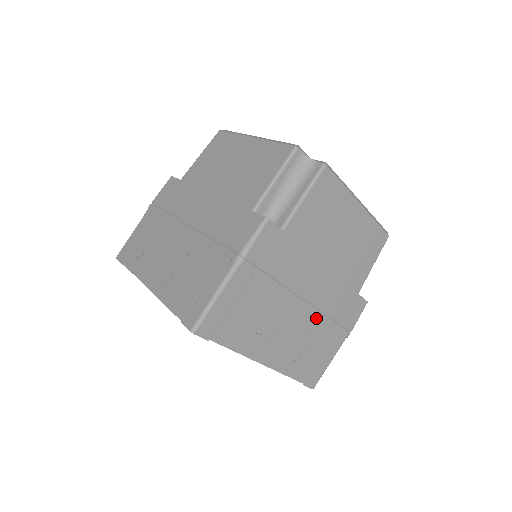
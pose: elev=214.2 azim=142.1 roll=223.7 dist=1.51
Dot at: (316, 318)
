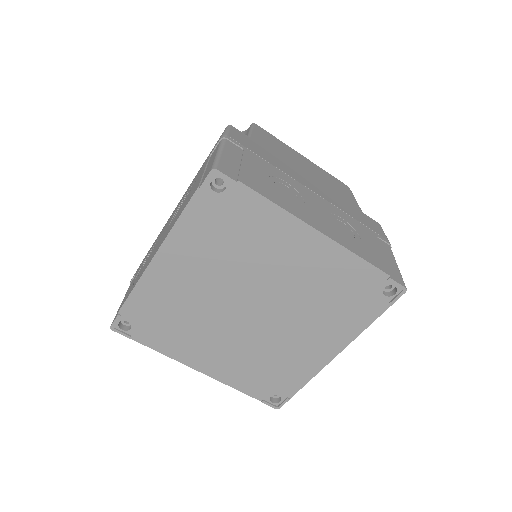
Dot at: (338, 212)
